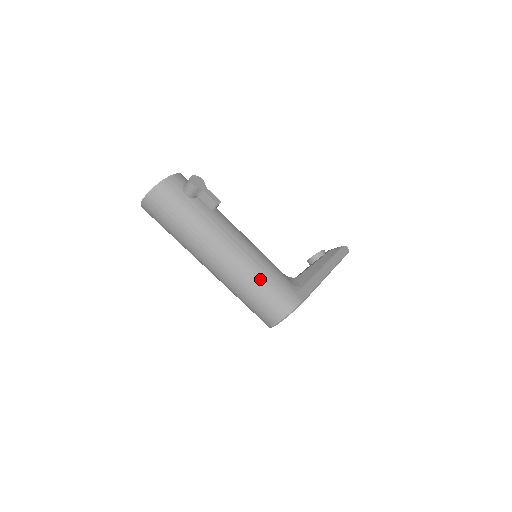
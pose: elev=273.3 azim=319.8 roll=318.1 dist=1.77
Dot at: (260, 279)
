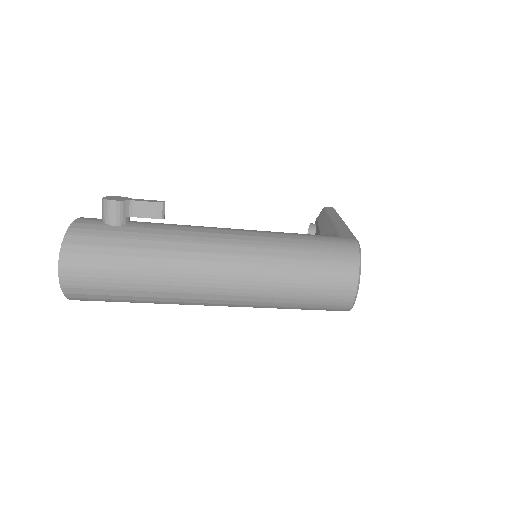
Dot at: (290, 248)
